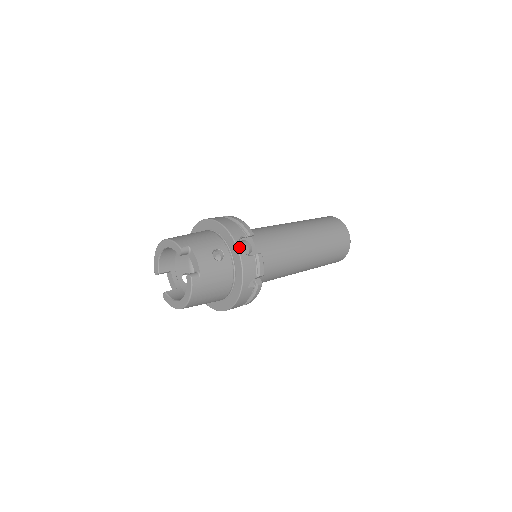
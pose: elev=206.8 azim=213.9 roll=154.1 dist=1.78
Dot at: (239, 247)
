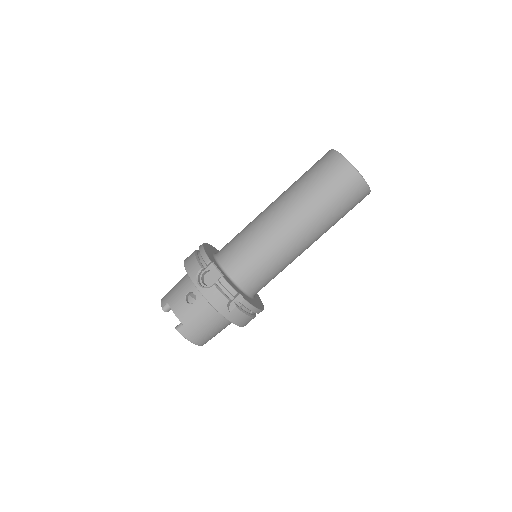
Dot at: (197, 285)
